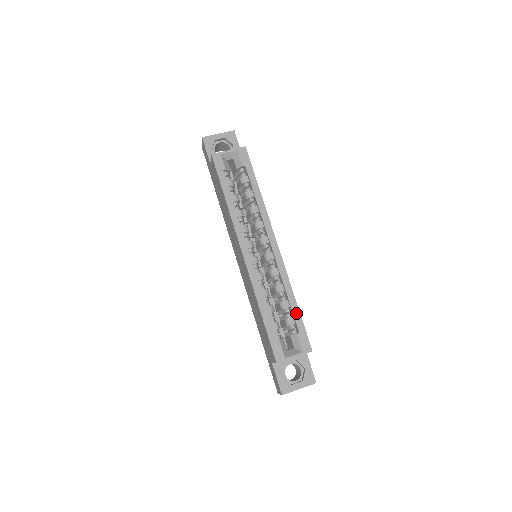
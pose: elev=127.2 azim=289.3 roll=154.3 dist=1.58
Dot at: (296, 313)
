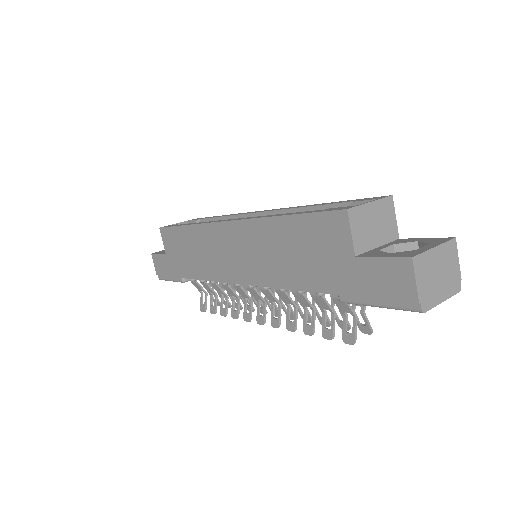
Dot at: (334, 203)
